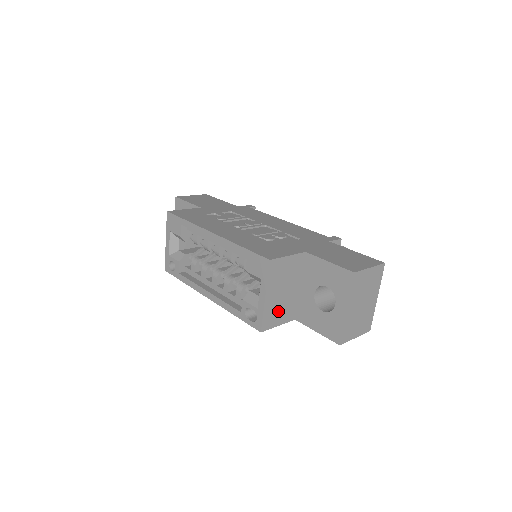
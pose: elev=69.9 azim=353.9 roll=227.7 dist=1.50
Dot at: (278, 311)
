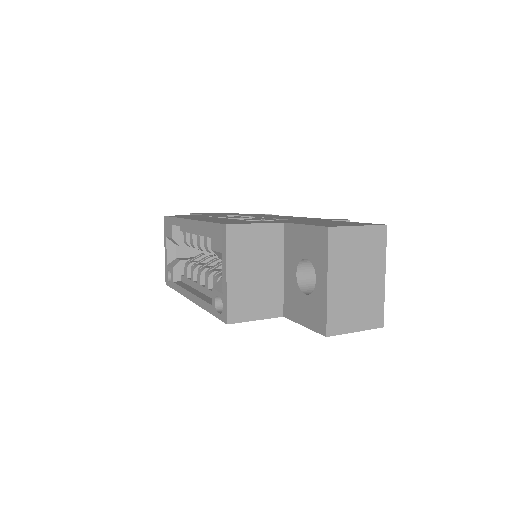
Dot at: (252, 299)
